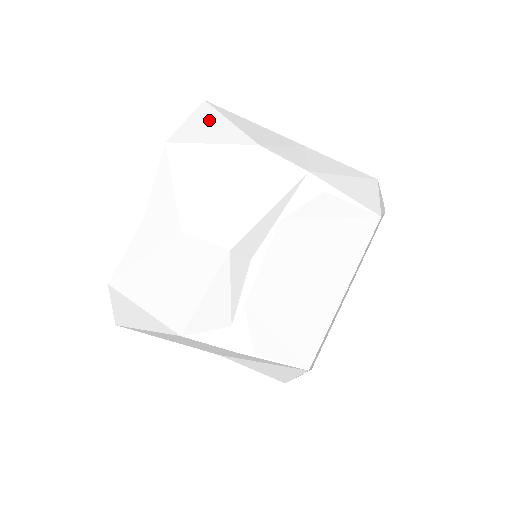
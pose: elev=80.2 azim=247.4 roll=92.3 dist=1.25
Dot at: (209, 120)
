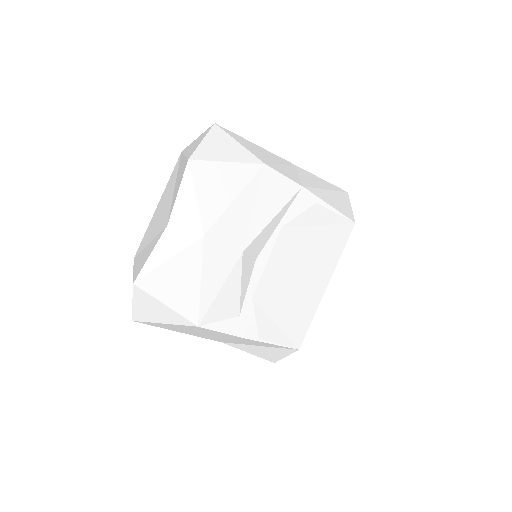
Dot at: (221, 141)
